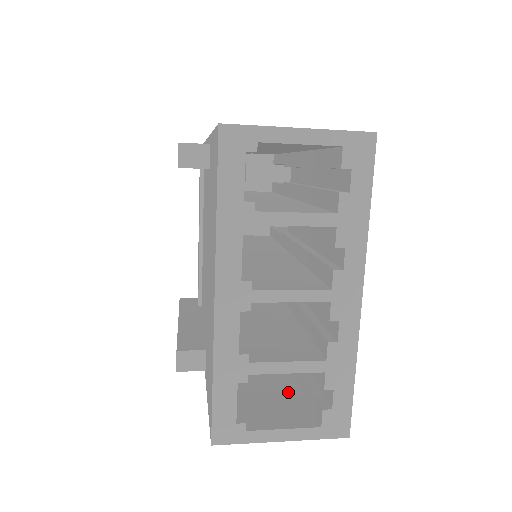
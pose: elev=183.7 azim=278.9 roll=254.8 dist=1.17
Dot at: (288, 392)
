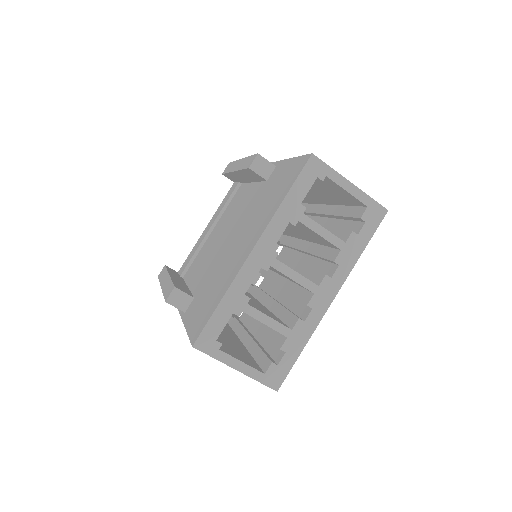
Dot at: (242, 350)
